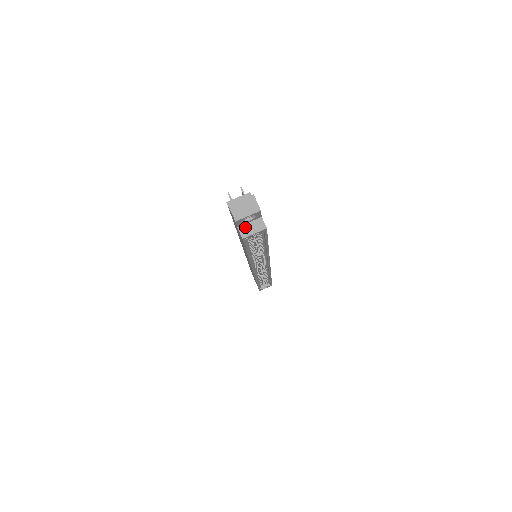
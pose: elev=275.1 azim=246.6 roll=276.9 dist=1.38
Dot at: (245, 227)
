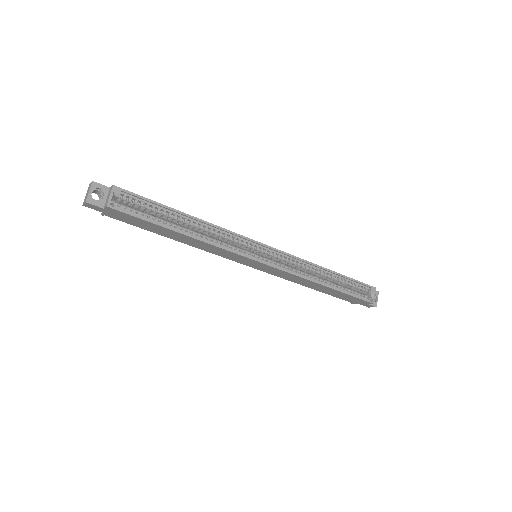
Dot at: (106, 202)
